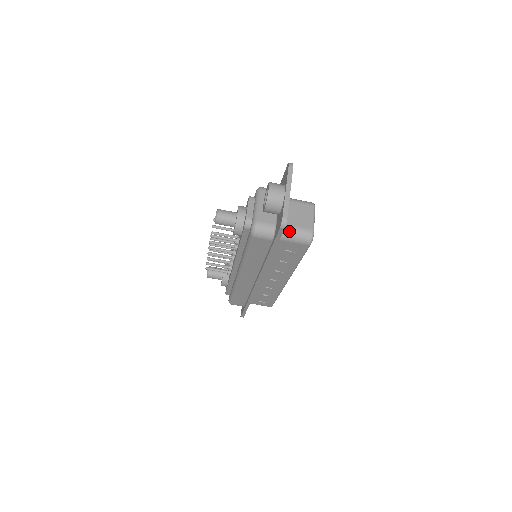
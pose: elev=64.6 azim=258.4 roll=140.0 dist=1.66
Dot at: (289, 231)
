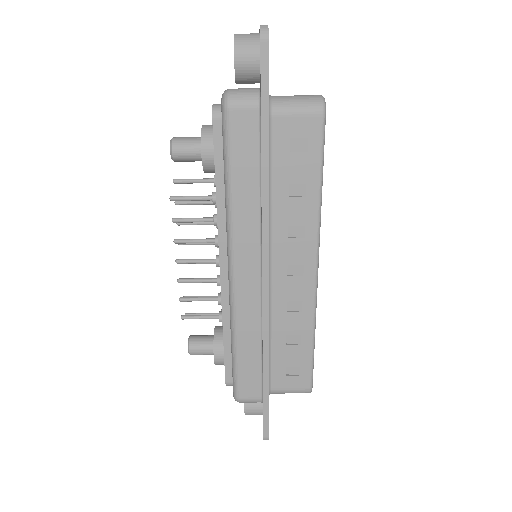
Dot at: (284, 98)
